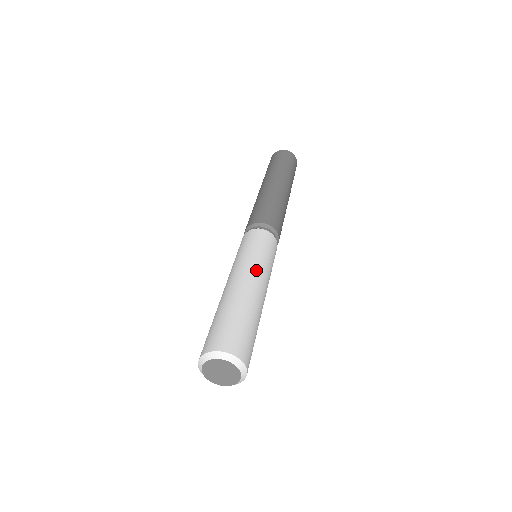
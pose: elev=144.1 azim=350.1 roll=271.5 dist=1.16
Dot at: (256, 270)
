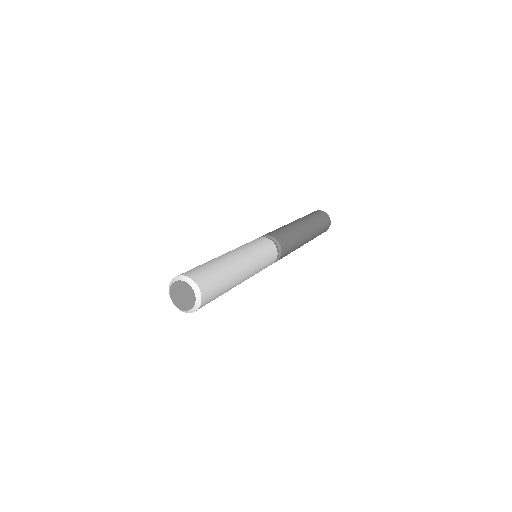
Dot at: (237, 250)
